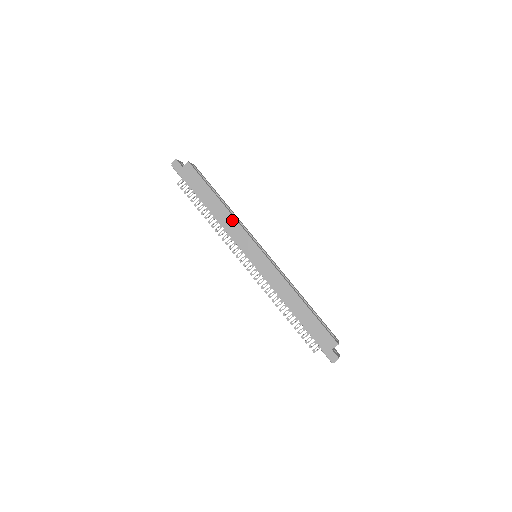
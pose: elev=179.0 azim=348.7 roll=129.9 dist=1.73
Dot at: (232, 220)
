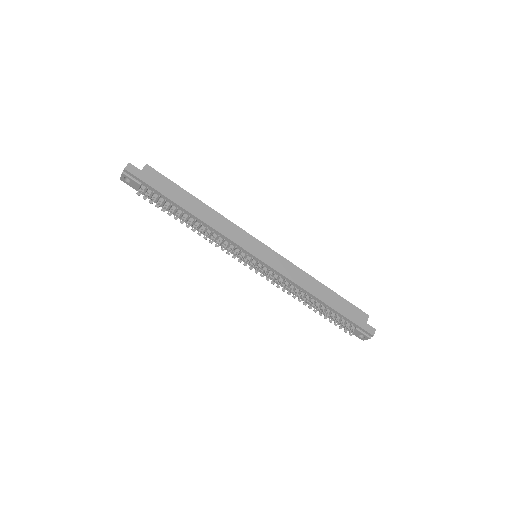
Dot at: (222, 220)
